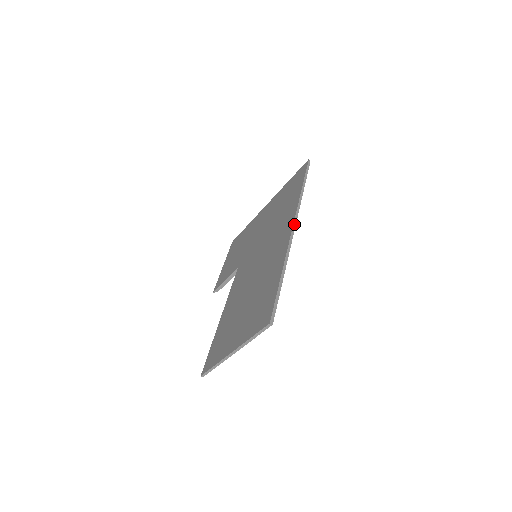
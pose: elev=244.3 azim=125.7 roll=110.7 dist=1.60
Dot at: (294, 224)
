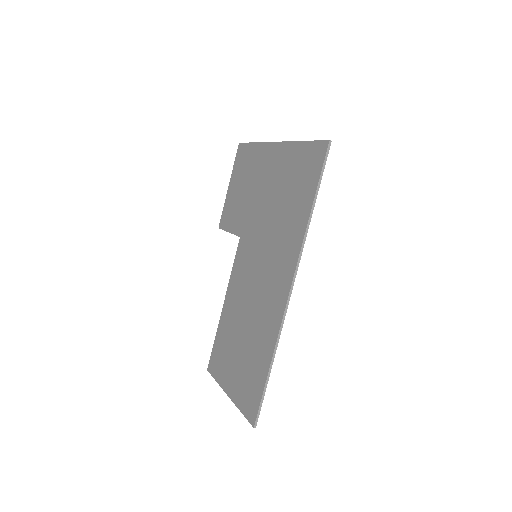
Dot at: (291, 288)
